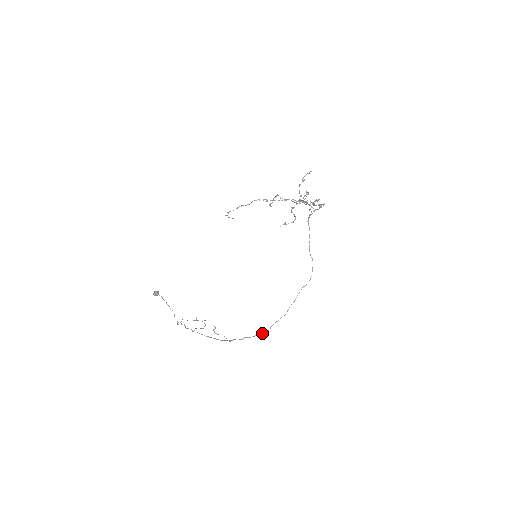
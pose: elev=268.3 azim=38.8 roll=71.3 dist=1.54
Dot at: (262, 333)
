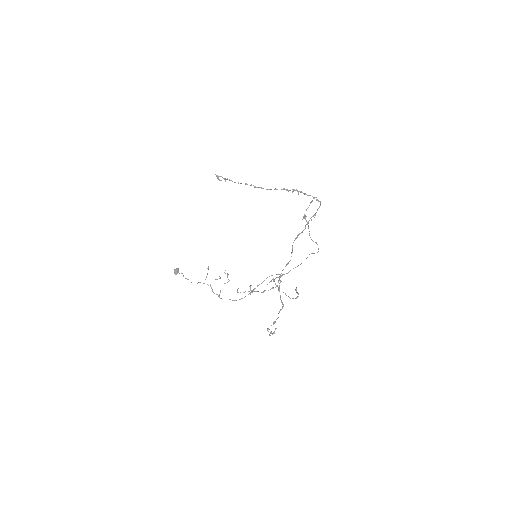
Dot at: occluded
